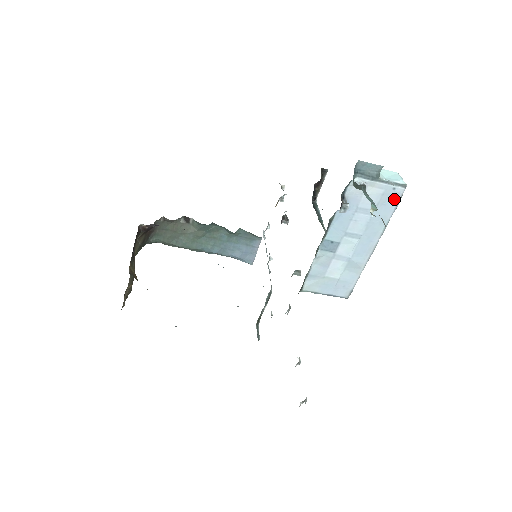
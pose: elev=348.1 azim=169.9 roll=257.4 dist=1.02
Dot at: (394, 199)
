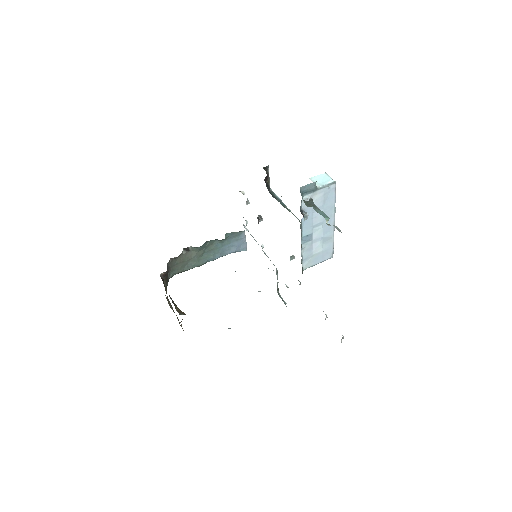
Dot at: (332, 193)
